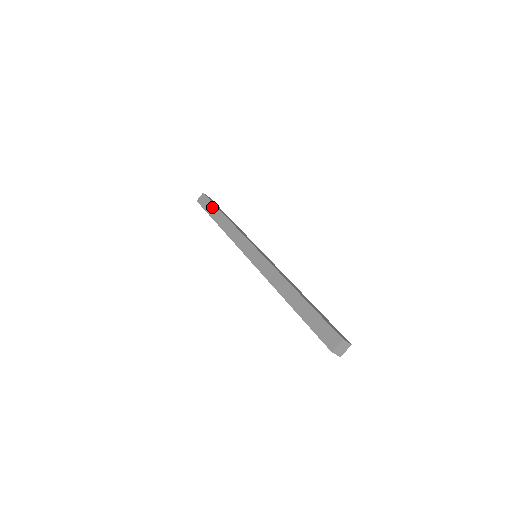
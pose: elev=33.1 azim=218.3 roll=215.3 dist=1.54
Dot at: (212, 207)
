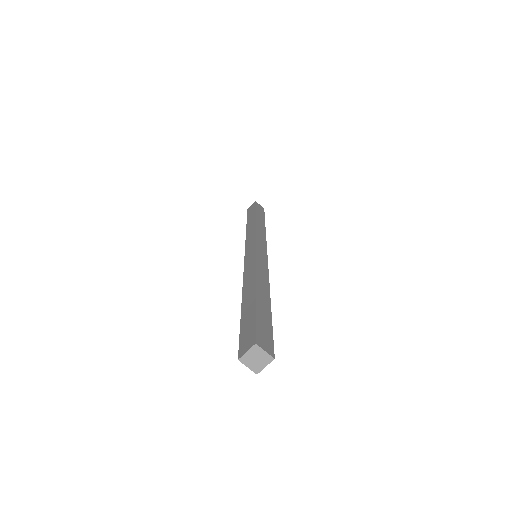
Dot at: (252, 212)
